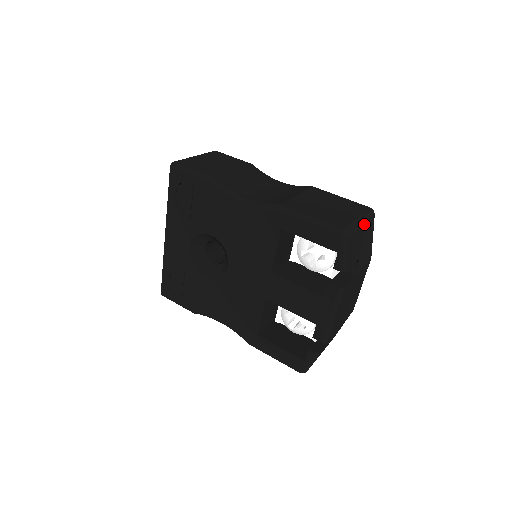
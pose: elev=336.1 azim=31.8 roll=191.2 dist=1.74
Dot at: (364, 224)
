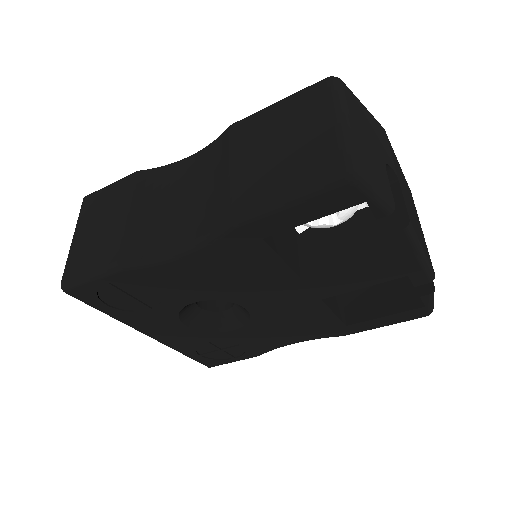
Dot at: (349, 116)
